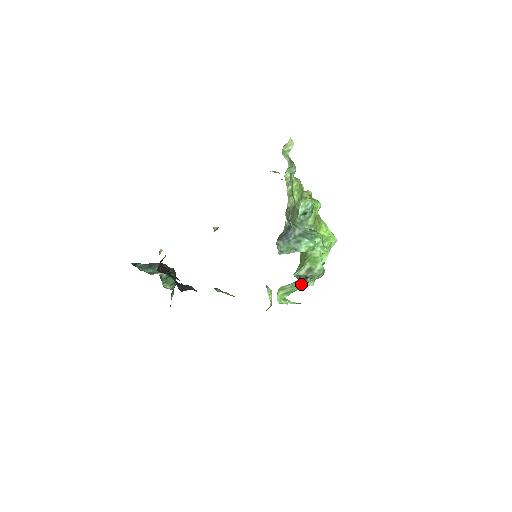
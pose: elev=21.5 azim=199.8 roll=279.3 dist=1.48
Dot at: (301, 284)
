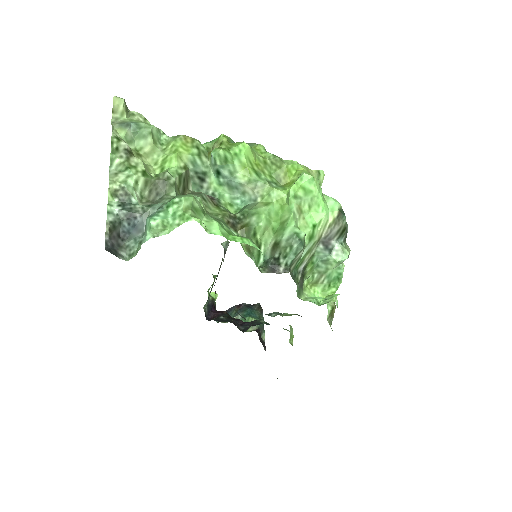
Dot at: (327, 265)
